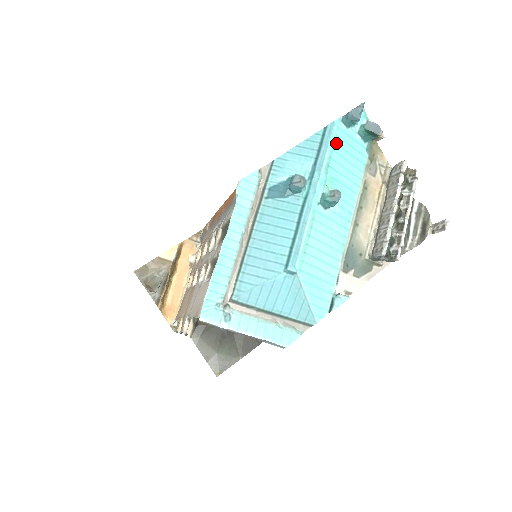
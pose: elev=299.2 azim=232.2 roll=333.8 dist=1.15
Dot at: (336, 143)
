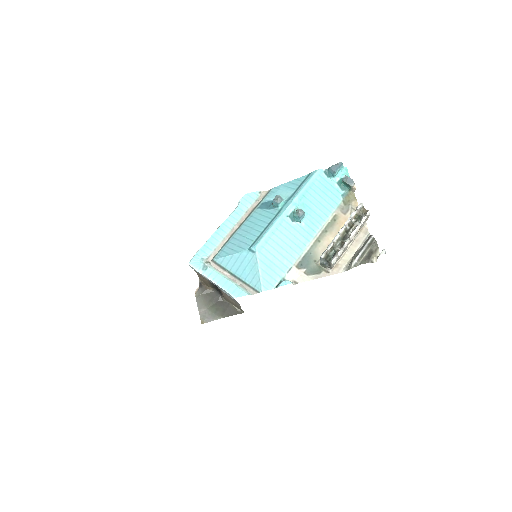
Dot at: (315, 184)
